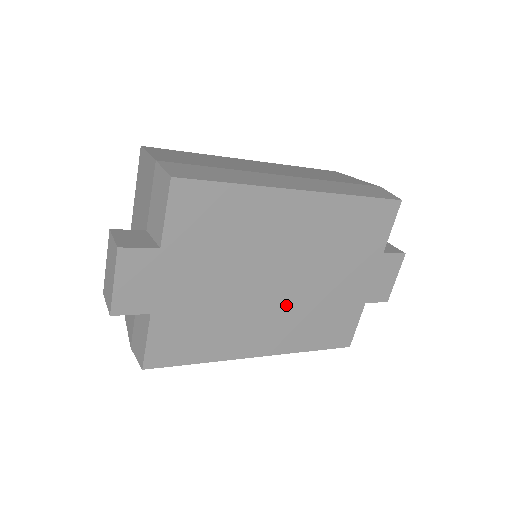
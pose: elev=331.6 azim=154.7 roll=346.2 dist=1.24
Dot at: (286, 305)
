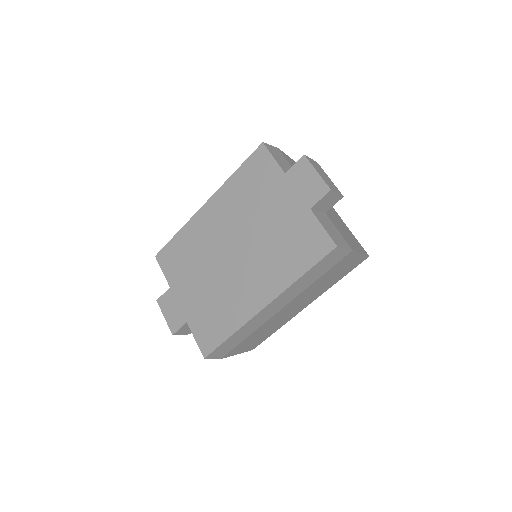
Dot at: (251, 261)
